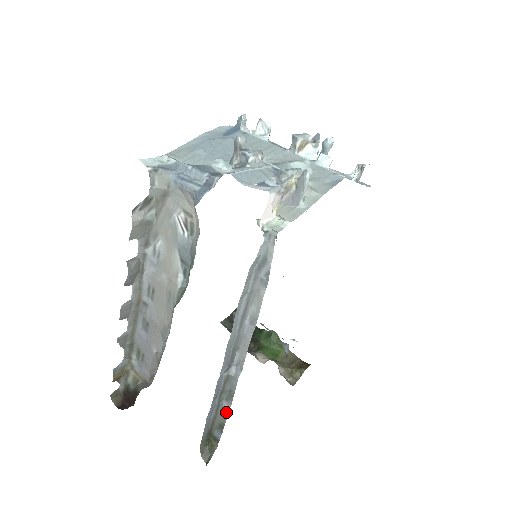
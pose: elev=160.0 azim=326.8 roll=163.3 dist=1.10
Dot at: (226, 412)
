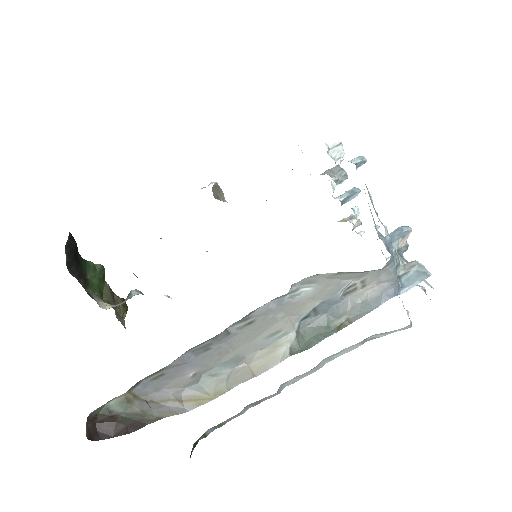
Dot at: (238, 415)
